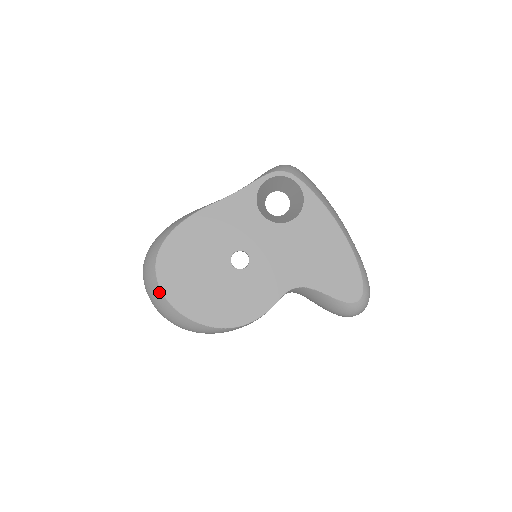
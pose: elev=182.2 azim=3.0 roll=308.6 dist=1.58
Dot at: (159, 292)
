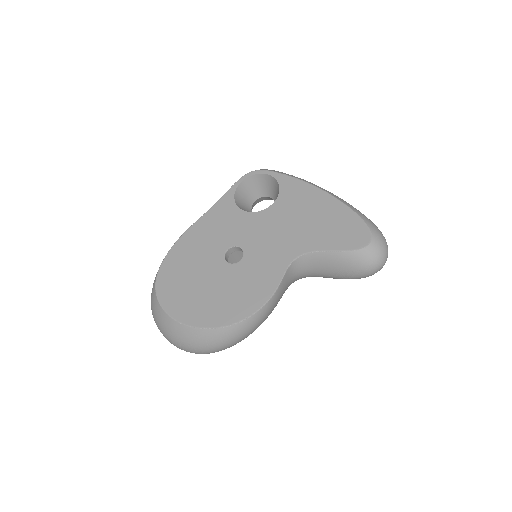
Dot at: (164, 315)
